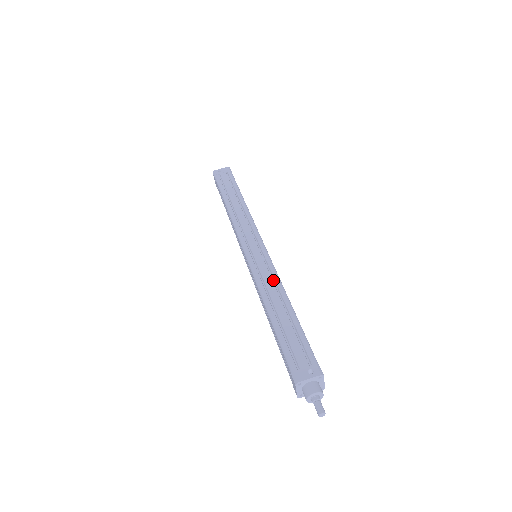
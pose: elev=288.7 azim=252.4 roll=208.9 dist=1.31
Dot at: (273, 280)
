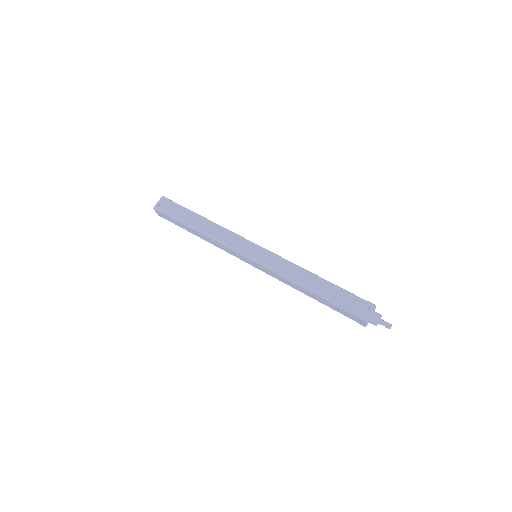
Dot at: (290, 267)
